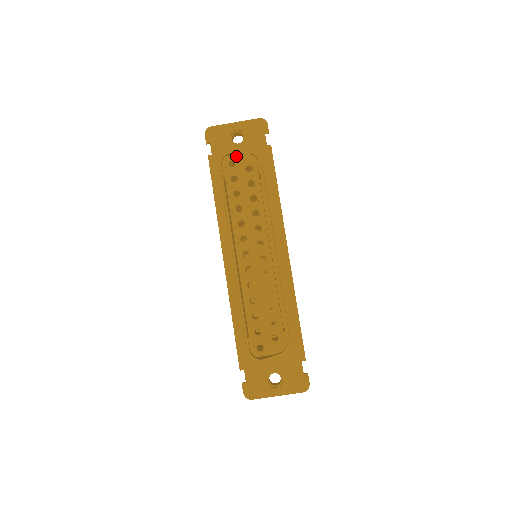
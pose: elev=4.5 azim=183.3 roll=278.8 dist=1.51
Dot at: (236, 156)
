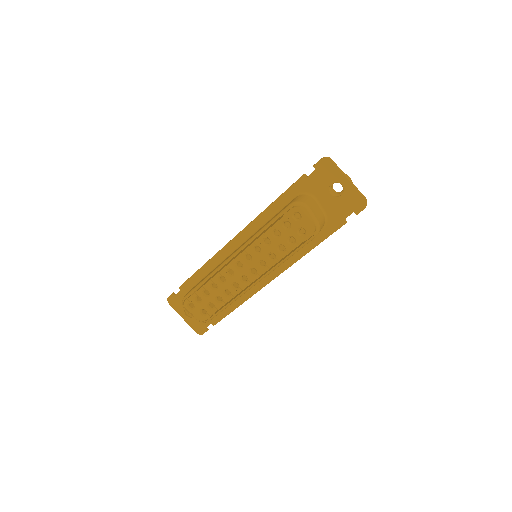
Dot at: (305, 216)
